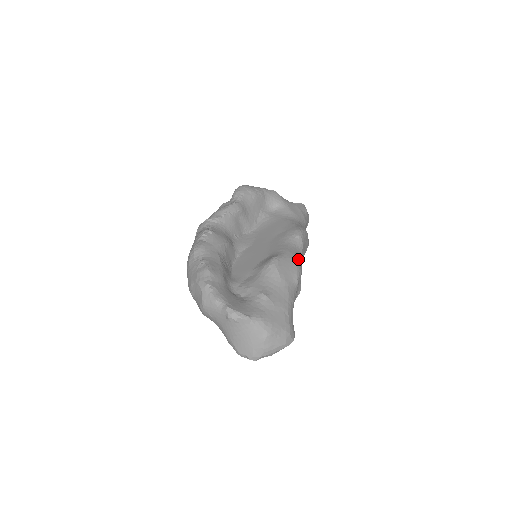
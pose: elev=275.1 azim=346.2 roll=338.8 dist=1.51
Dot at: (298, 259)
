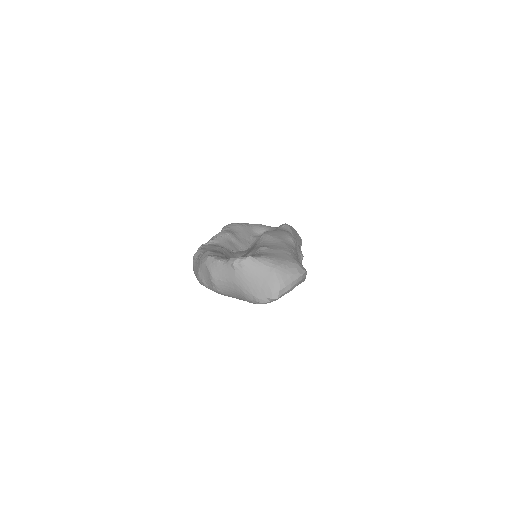
Dot at: occluded
